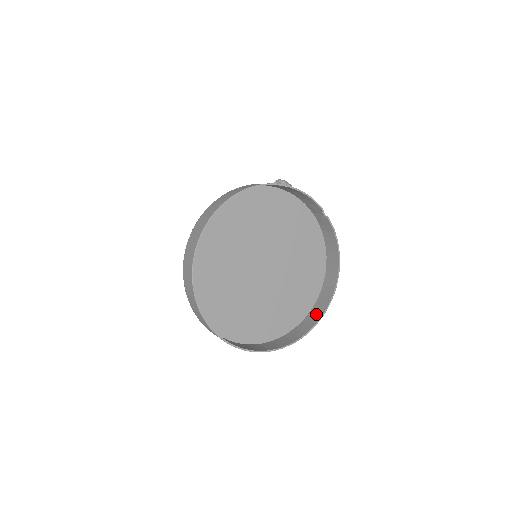
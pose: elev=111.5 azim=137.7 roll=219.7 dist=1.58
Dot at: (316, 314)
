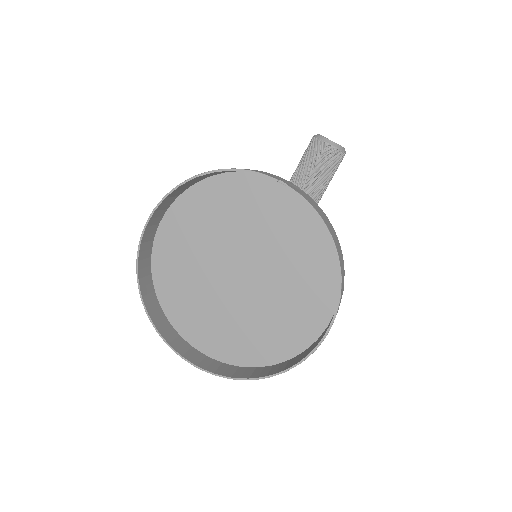
Dot at: occluded
